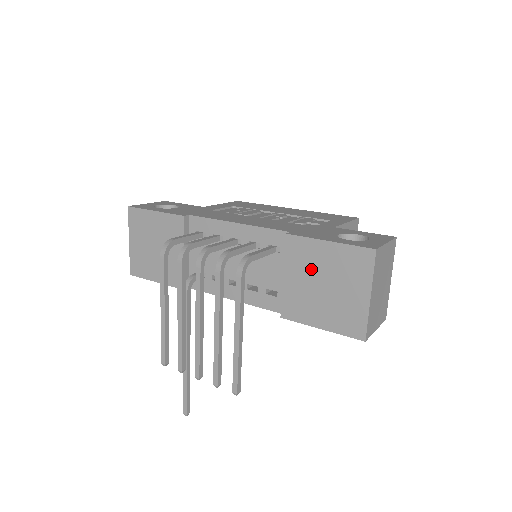
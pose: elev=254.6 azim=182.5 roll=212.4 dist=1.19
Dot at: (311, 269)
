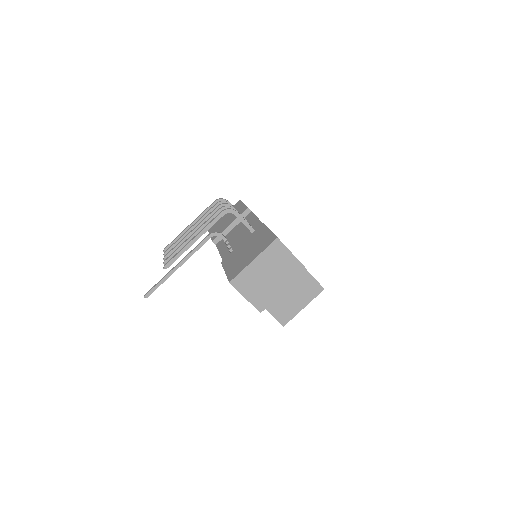
Dot at: (252, 241)
